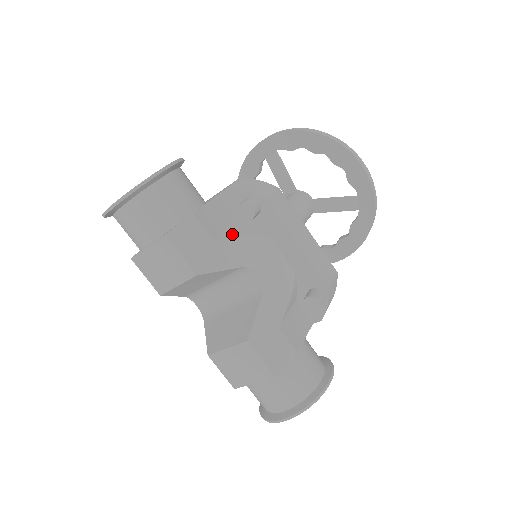
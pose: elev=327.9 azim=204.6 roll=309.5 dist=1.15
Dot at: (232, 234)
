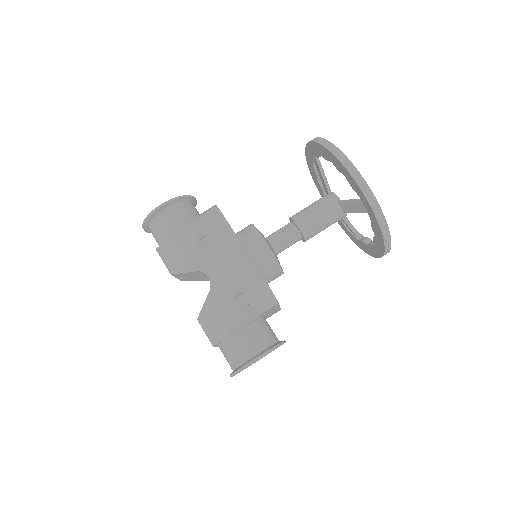
Dot at: (195, 248)
